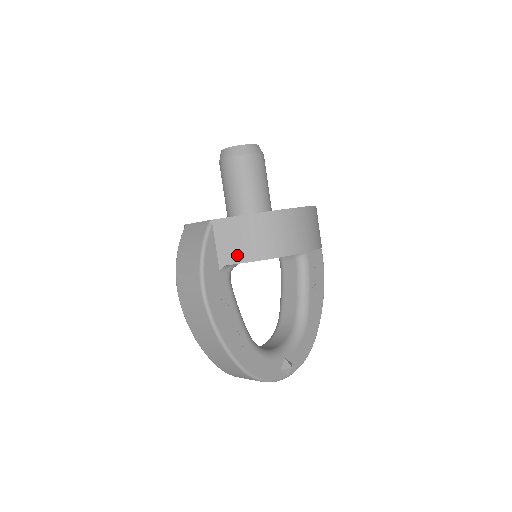
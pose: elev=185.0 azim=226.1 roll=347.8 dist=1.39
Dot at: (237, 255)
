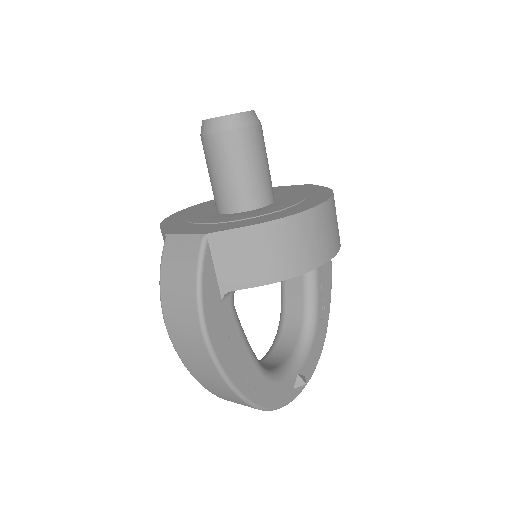
Dot at: (244, 278)
